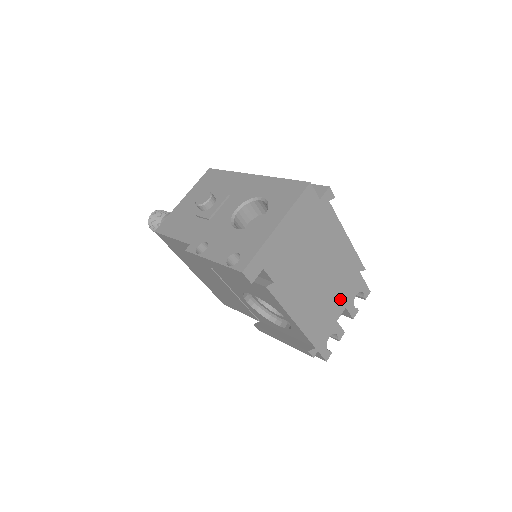
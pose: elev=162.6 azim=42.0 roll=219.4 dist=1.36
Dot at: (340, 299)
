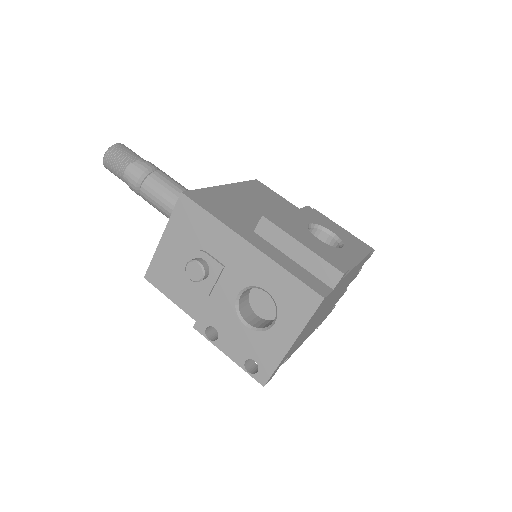
Dot at: occluded
